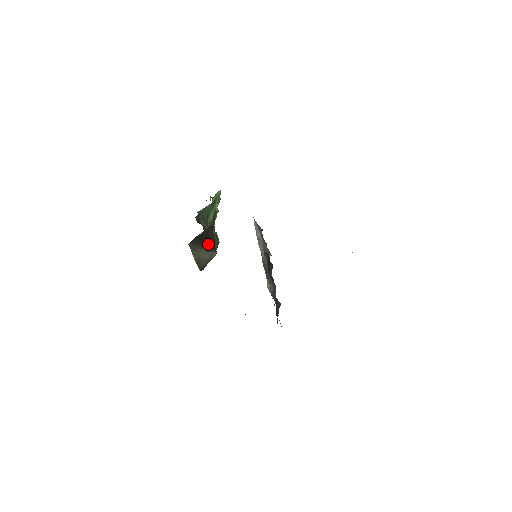
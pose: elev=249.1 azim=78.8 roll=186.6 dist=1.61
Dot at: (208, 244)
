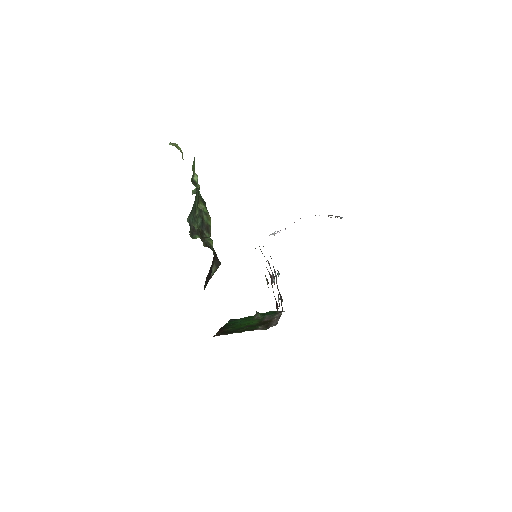
Dot at: (213, 267)
